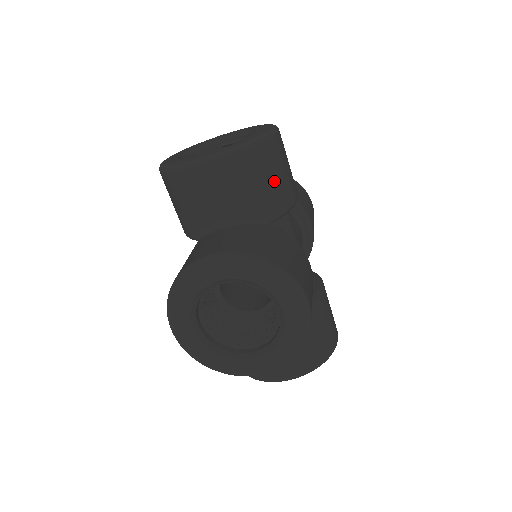
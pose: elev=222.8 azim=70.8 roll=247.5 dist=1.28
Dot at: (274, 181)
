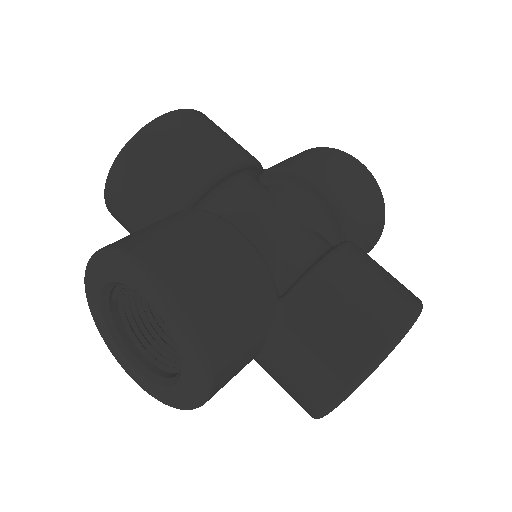
Dot at: (170, 163)
